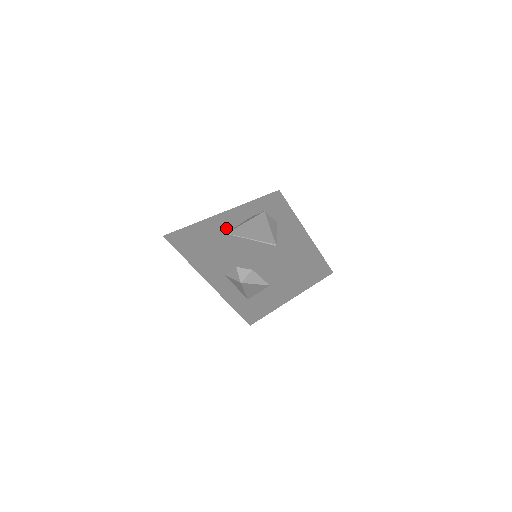
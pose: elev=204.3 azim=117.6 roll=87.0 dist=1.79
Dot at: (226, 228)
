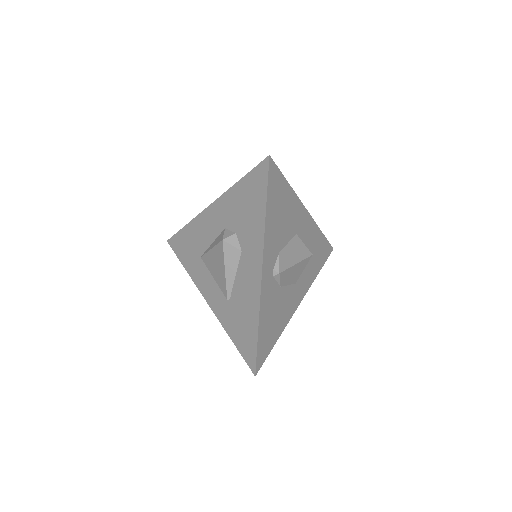
Dot at: (202, 246)
